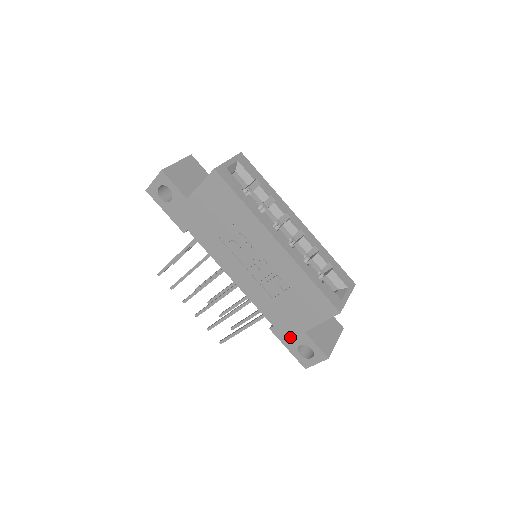
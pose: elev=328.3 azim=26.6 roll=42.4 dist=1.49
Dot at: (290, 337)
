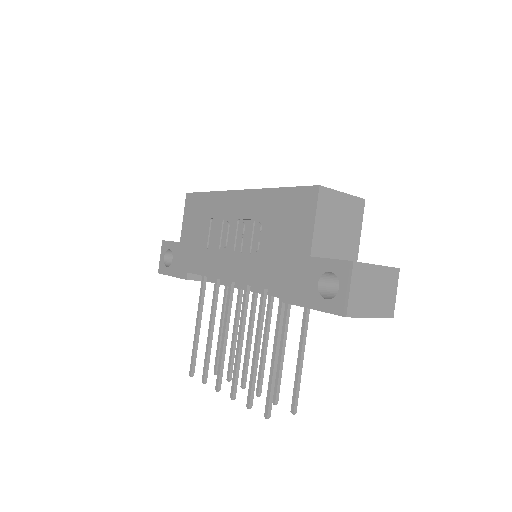
Dot at: (303, 285)
